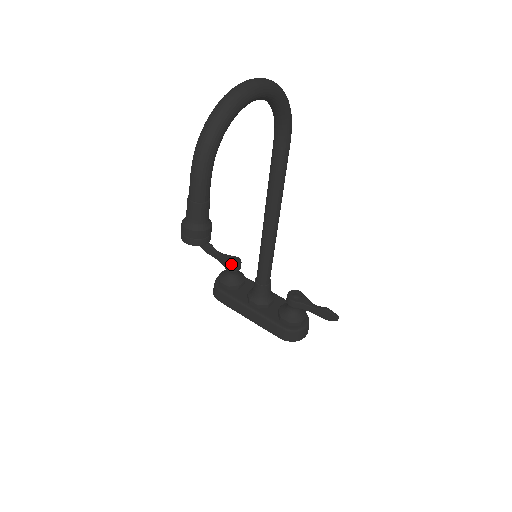
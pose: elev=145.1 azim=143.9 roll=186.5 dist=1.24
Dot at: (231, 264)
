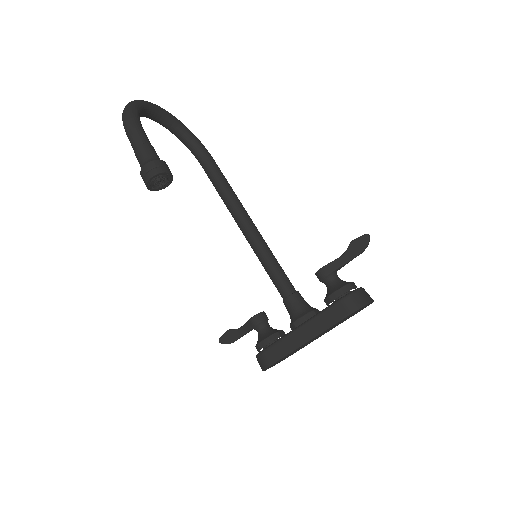
Dot at: (254, 316)
